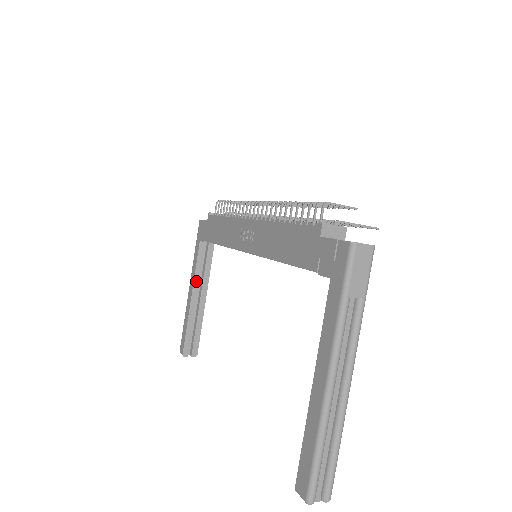
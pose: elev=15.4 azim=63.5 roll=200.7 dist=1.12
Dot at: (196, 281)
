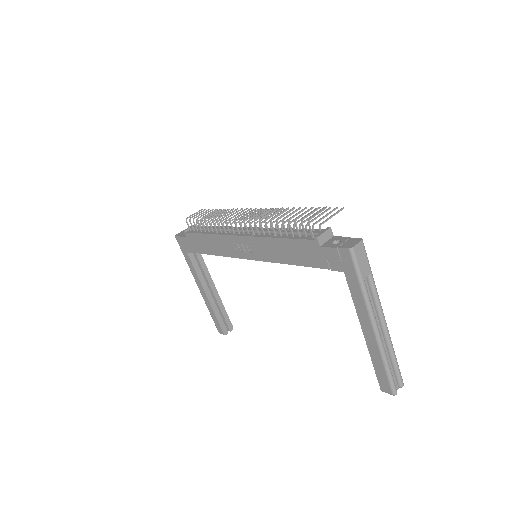
Dot at: (202, 281)
